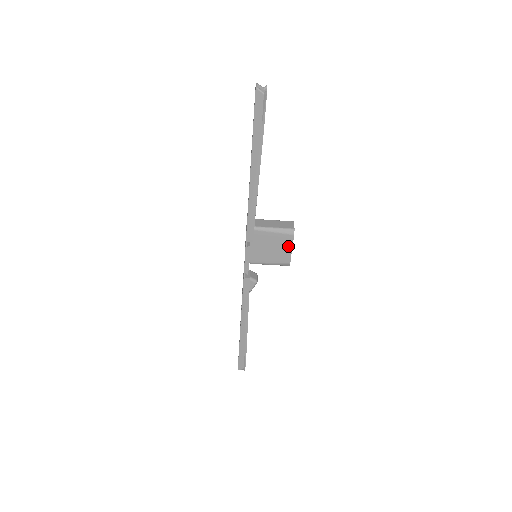
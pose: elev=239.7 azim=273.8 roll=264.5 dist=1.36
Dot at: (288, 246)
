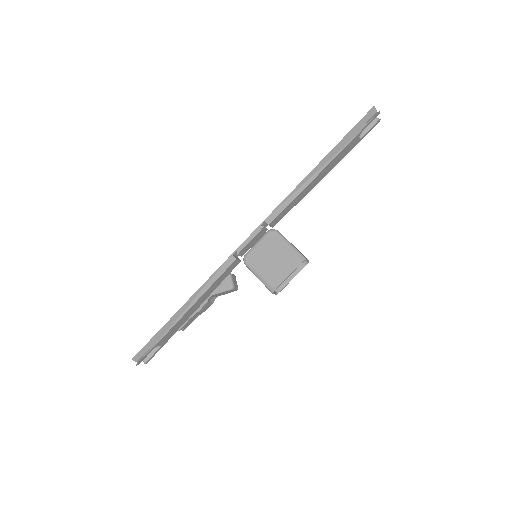
Dot at: (288, 270)
